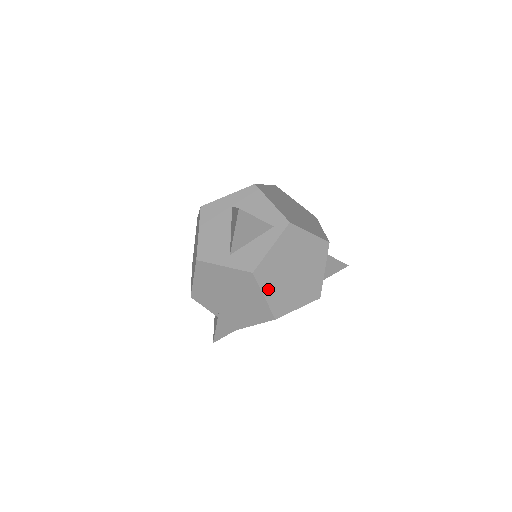
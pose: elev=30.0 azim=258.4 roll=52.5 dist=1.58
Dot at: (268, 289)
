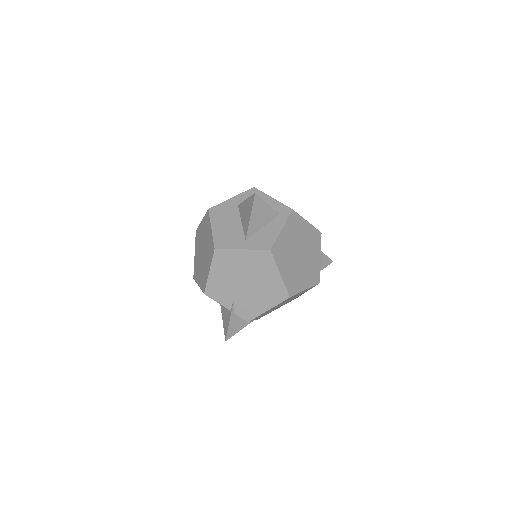
Dot at: (282, 267)
